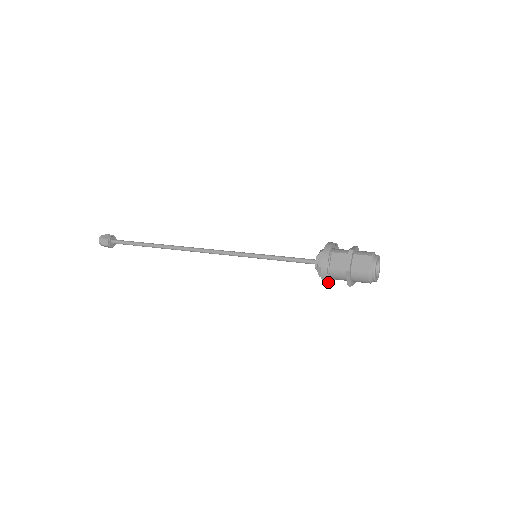
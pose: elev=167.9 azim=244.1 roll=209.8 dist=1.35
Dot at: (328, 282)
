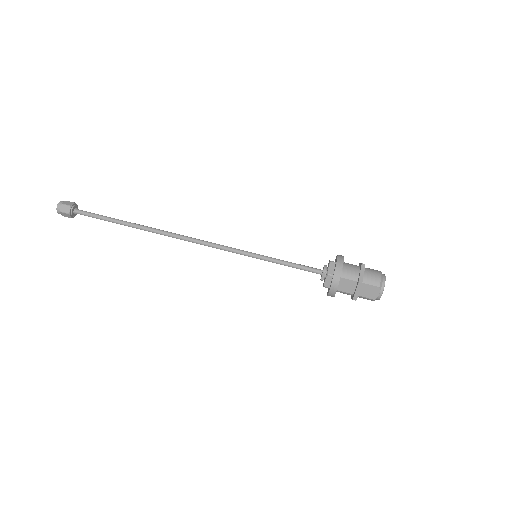
Dot at: occluded
